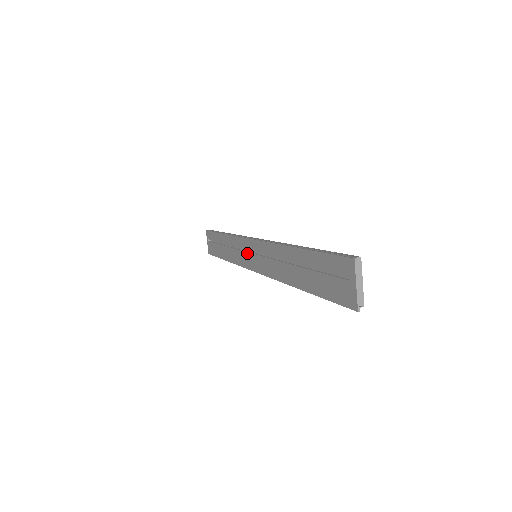
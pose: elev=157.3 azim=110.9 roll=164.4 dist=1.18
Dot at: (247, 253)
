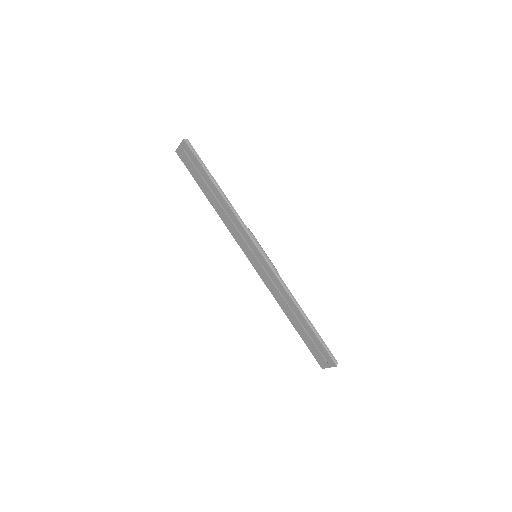
Dot at: (249, 248)
